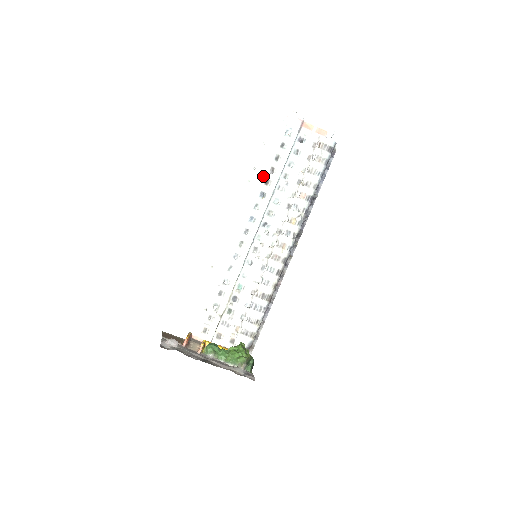
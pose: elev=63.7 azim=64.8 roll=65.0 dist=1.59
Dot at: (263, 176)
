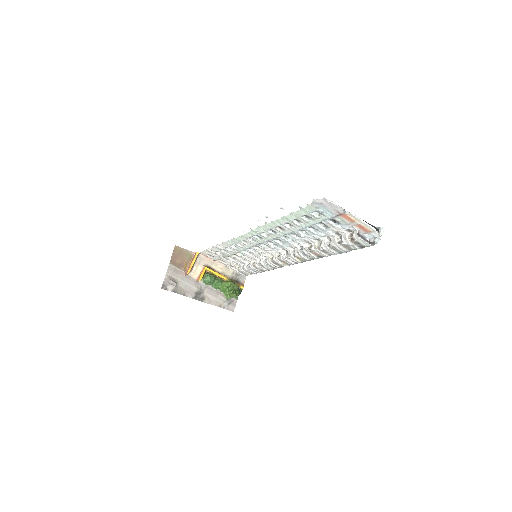
Dot at: (276, 223)
